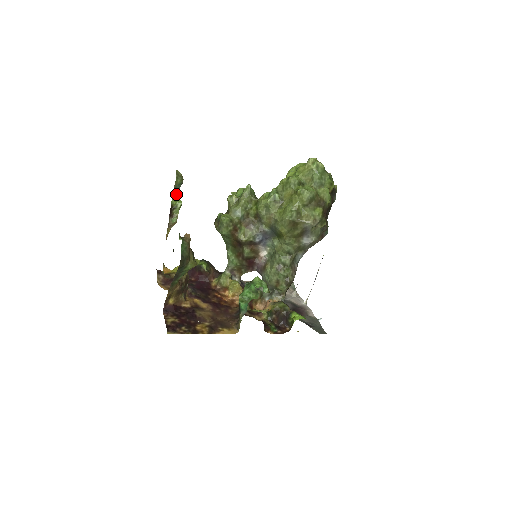
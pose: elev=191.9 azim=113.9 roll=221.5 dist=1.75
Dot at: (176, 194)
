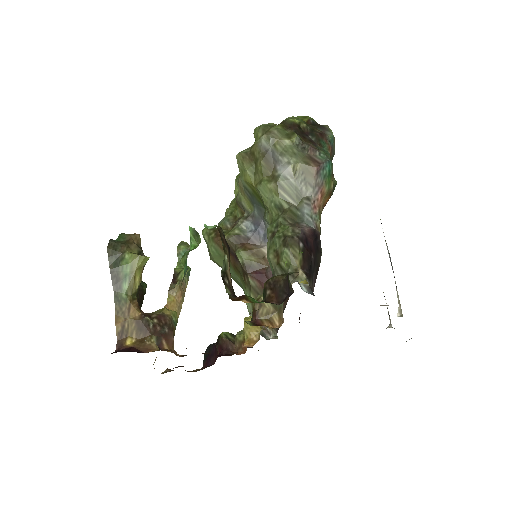
Dot at: occluded
